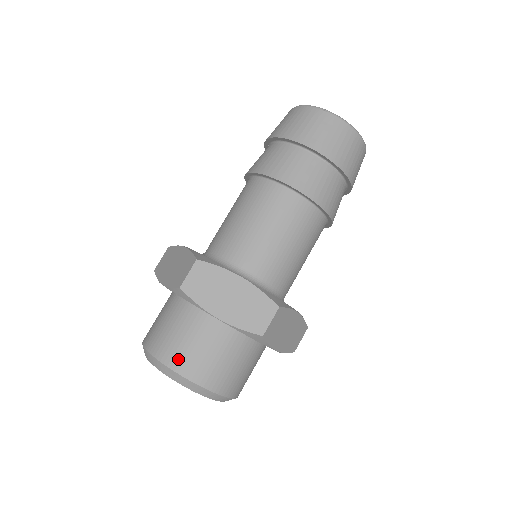
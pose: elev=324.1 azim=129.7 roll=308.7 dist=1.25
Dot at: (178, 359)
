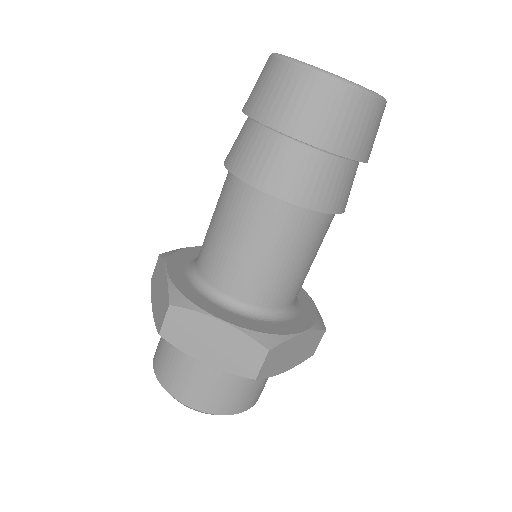
Dot at: (180, 390)
